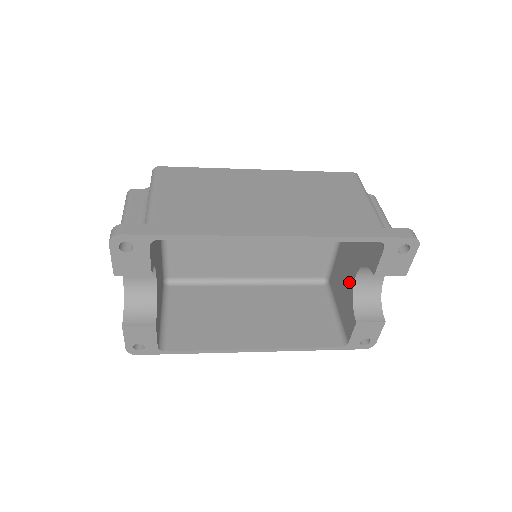
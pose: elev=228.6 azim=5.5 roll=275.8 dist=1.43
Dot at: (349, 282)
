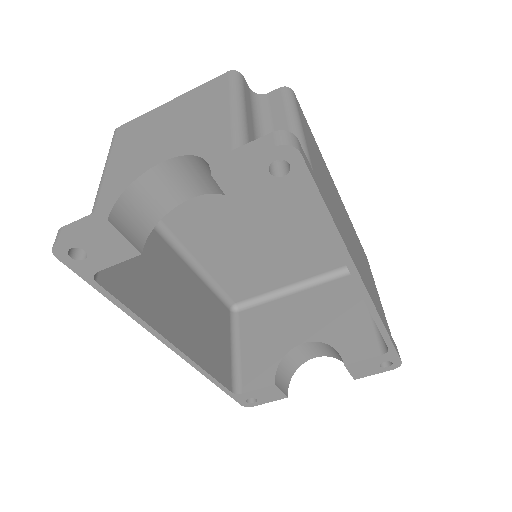
Dot at: (286, 340)
